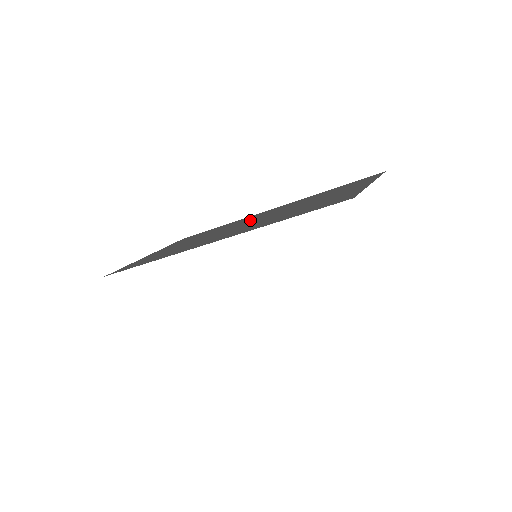
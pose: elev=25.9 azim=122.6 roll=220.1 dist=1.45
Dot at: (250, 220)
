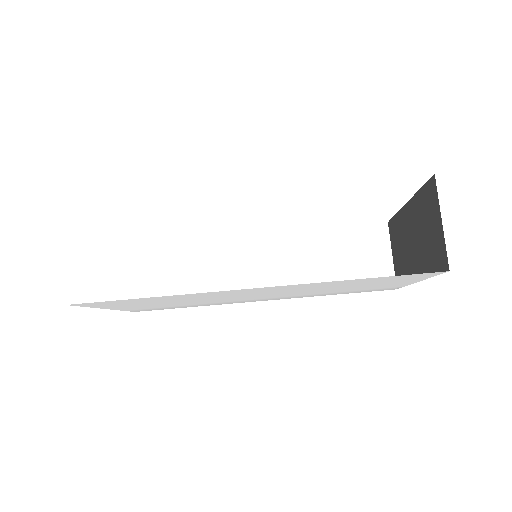
Dot at: occluded
